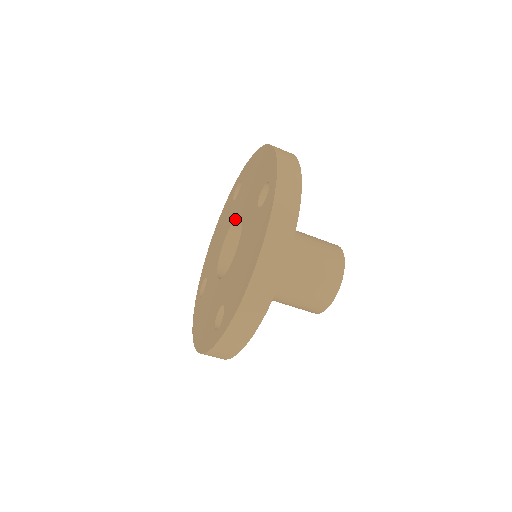
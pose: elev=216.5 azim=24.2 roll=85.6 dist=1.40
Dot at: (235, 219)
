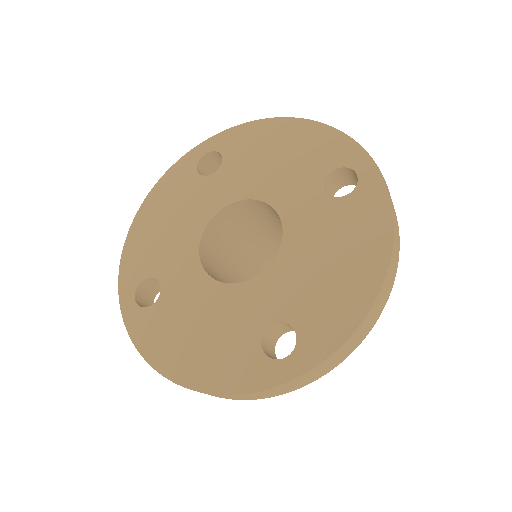
Dot at: (234, 202)
